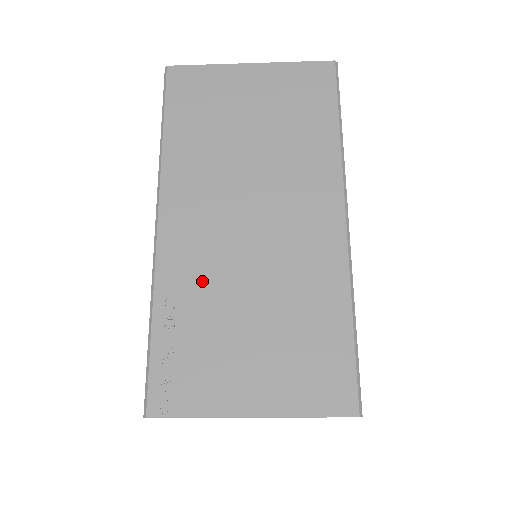
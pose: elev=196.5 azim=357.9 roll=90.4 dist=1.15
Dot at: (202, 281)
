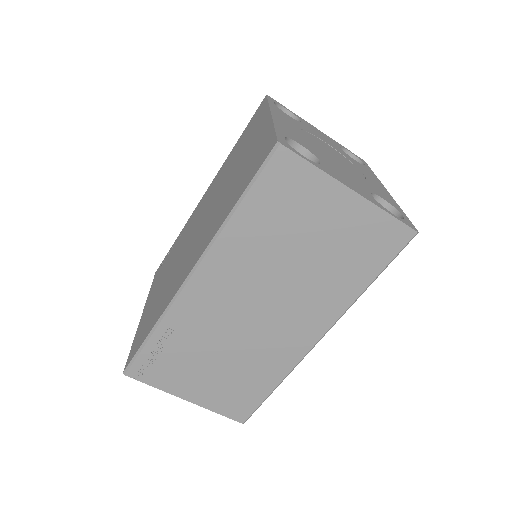
Dot at: (200, 328)
